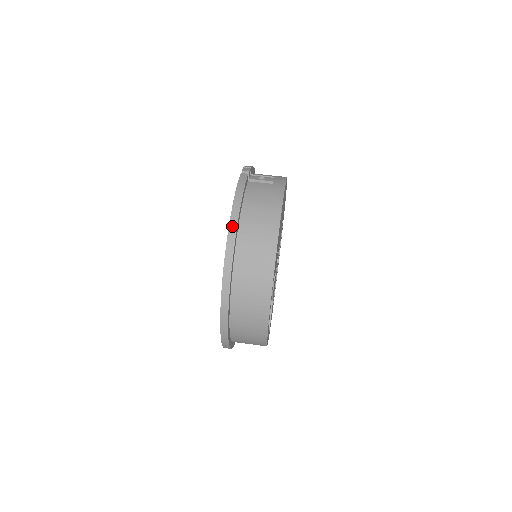
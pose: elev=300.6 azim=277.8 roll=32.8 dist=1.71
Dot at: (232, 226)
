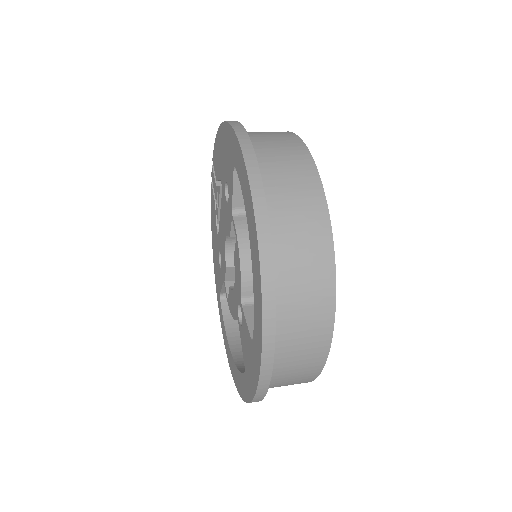
Dot at: occluded
